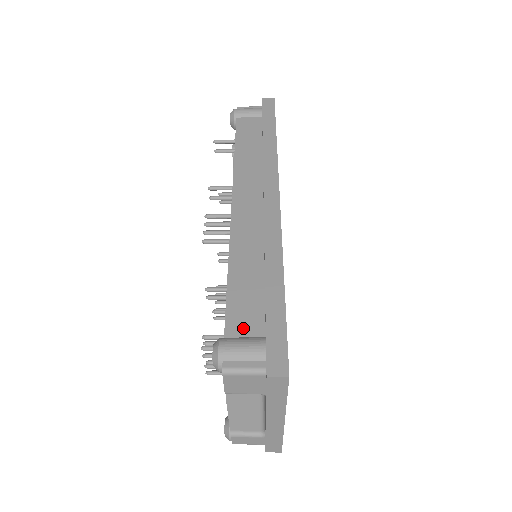
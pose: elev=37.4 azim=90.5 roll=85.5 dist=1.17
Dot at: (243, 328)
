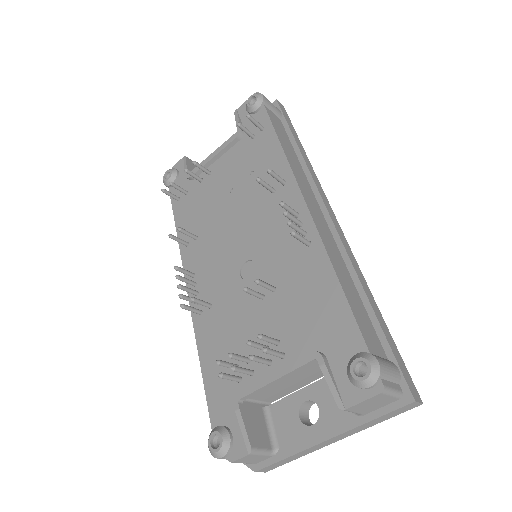
Dot at: (375, 347)
